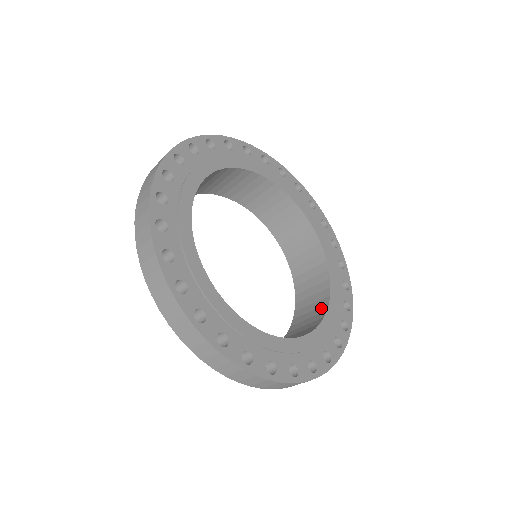
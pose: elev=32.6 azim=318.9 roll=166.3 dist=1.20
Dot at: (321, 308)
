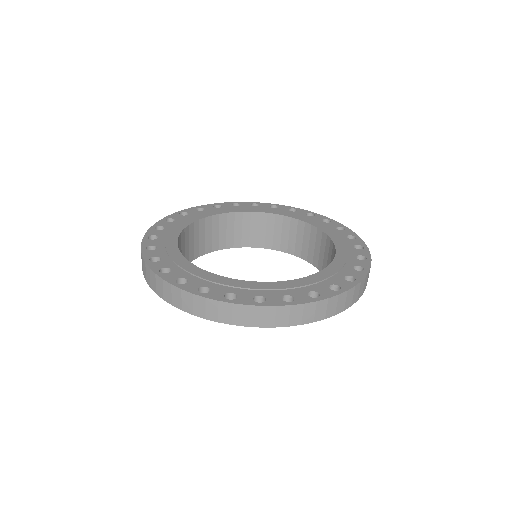
Dot at: (332, 251)
